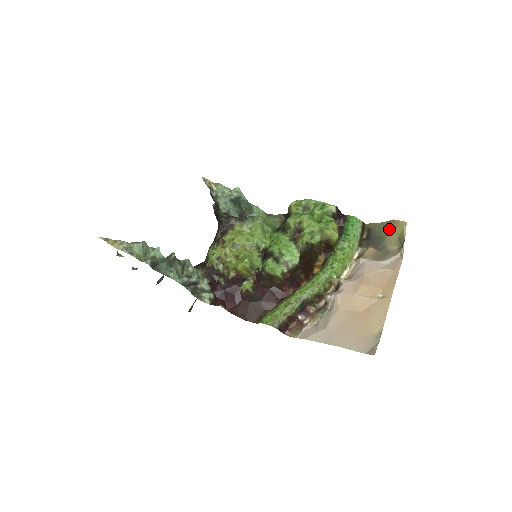
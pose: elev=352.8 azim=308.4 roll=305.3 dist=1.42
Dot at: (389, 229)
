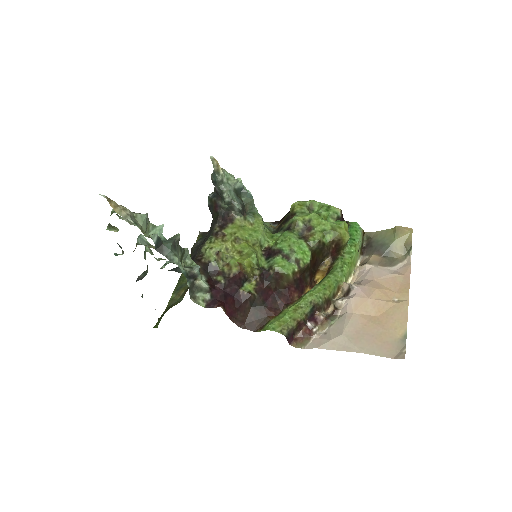
Dot at: (394, 235)
